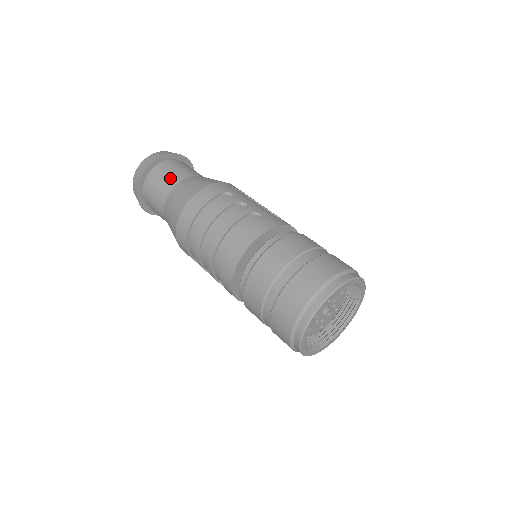
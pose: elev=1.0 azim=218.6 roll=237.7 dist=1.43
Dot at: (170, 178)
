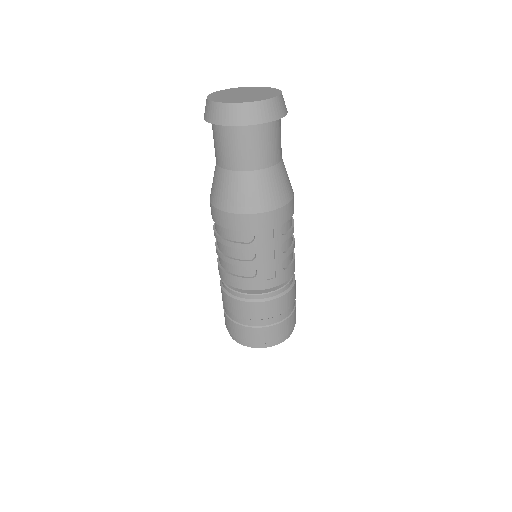
Dot at: (228, 156)
